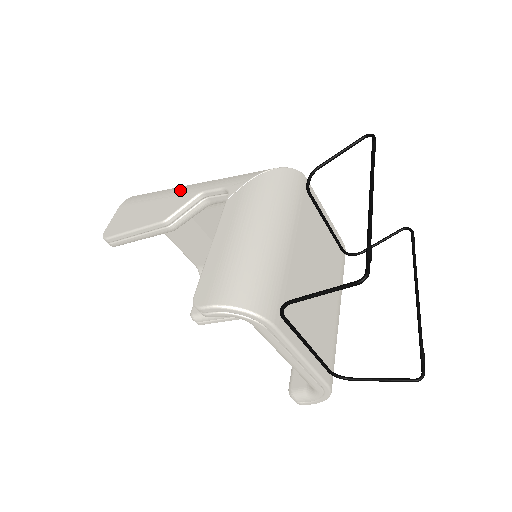
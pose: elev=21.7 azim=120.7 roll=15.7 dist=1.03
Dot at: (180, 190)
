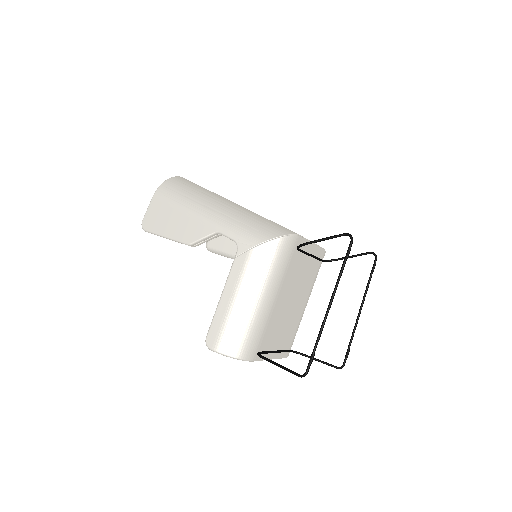
Dot at: (202, 214)
